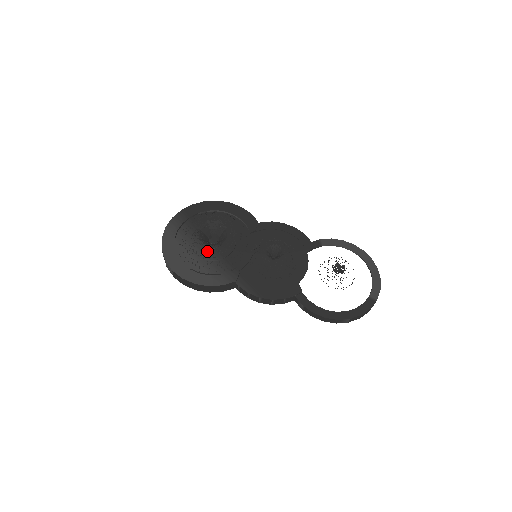
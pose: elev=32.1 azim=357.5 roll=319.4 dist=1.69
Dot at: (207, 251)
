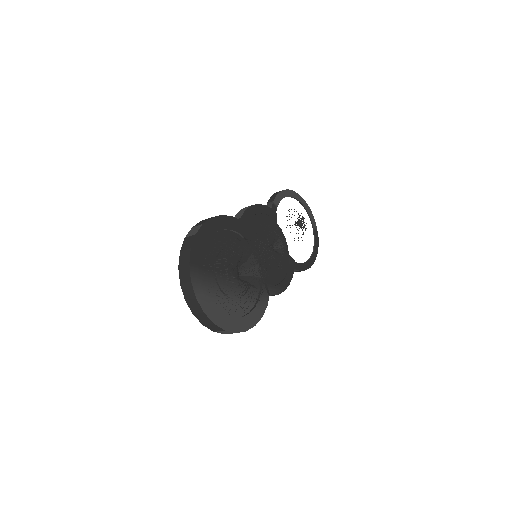
Dot at: (237, 288)
